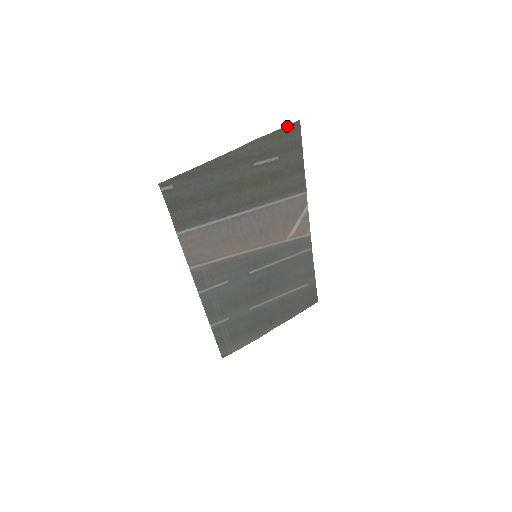
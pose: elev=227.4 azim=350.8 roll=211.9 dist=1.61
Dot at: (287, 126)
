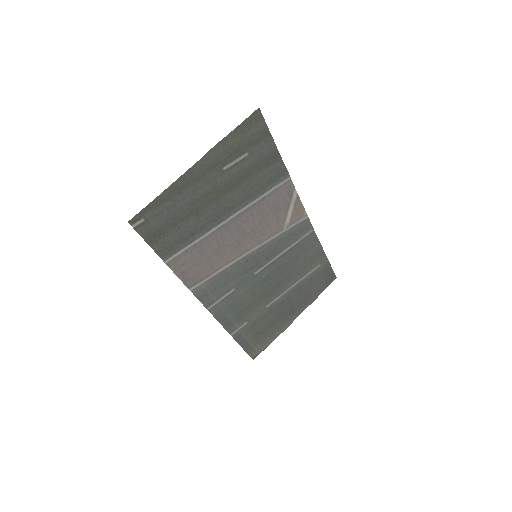
Dot at: (247, 119)
